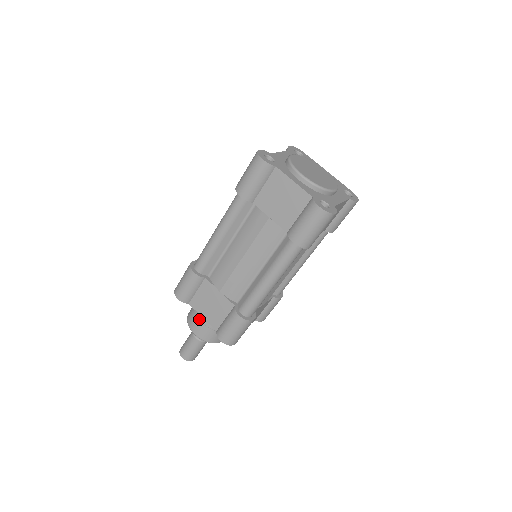
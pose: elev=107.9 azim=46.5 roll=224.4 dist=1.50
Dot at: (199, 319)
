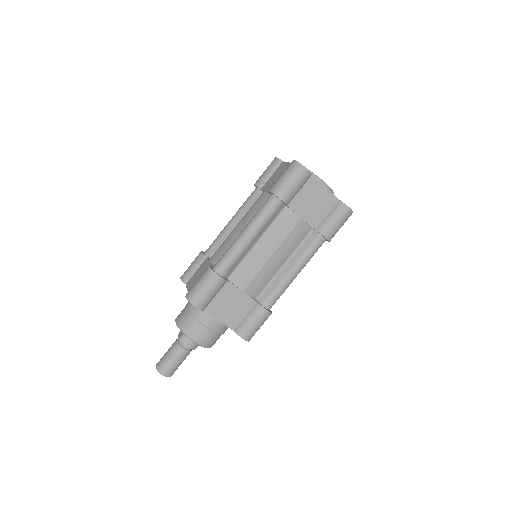
Dot at: (186, 304)
